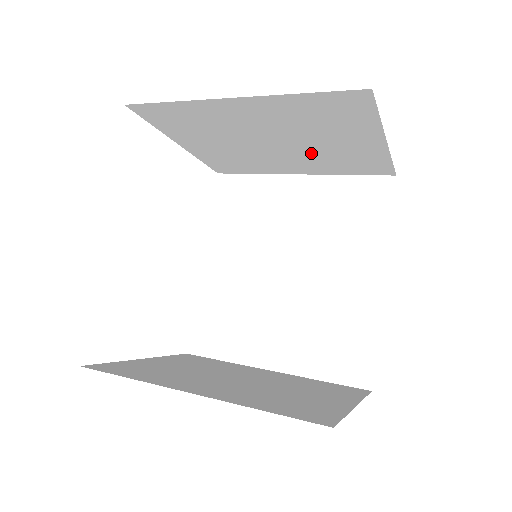
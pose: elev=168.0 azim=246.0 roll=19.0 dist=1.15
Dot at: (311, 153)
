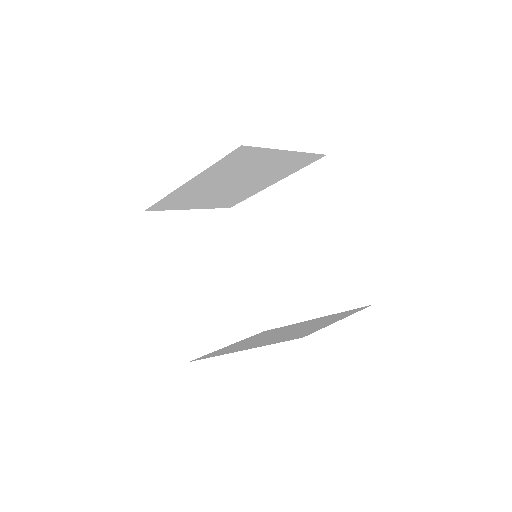
Dot at: (261, 175)
